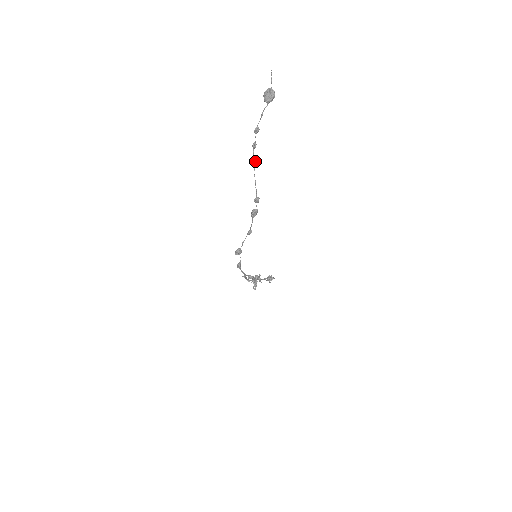
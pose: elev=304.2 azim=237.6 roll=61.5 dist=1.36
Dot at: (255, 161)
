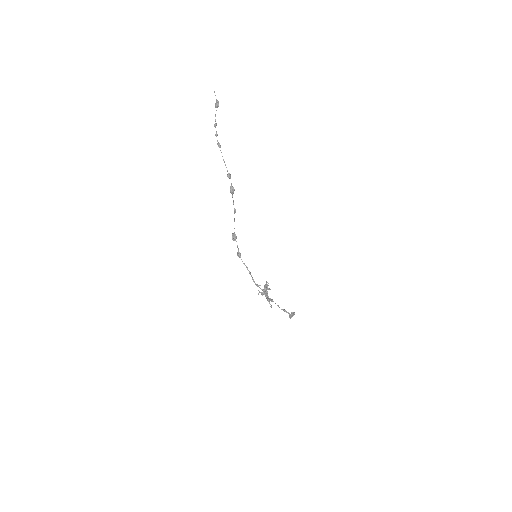
Dot at: (219, 143)
